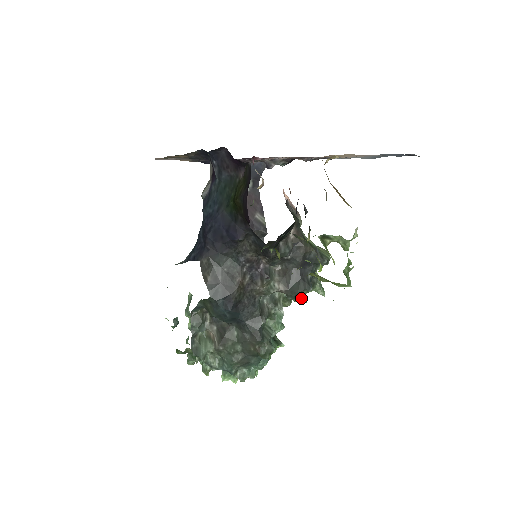
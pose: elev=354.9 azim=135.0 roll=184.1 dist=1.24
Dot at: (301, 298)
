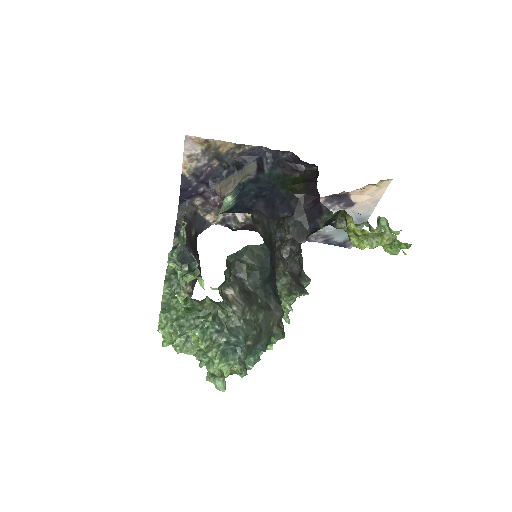
Dot at: (289, 306)
